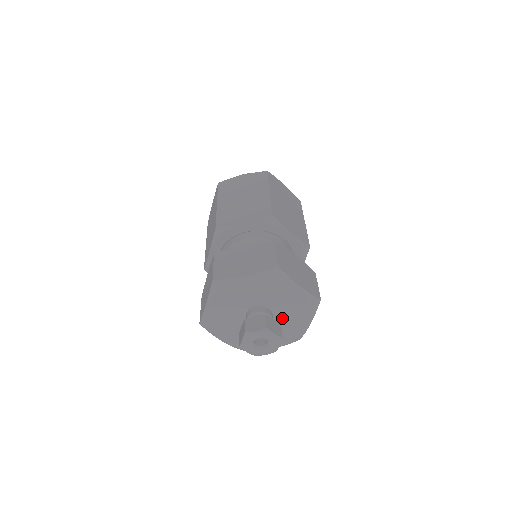
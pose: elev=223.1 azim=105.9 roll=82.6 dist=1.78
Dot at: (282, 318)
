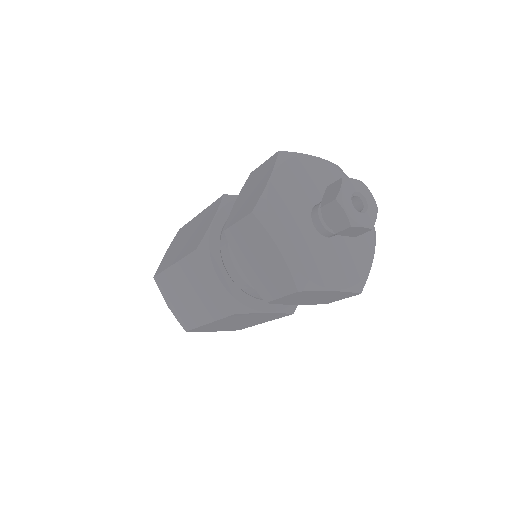
Dot at: occluded
